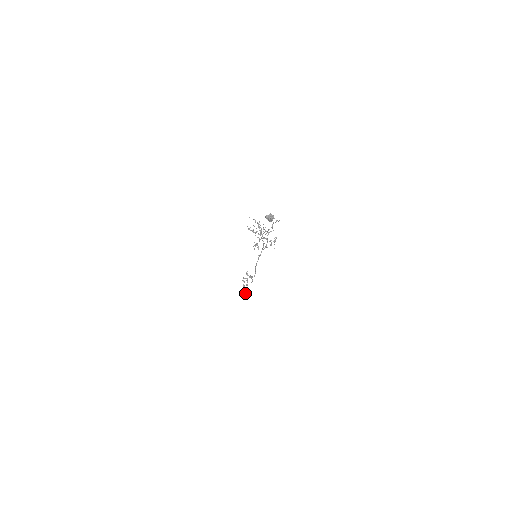
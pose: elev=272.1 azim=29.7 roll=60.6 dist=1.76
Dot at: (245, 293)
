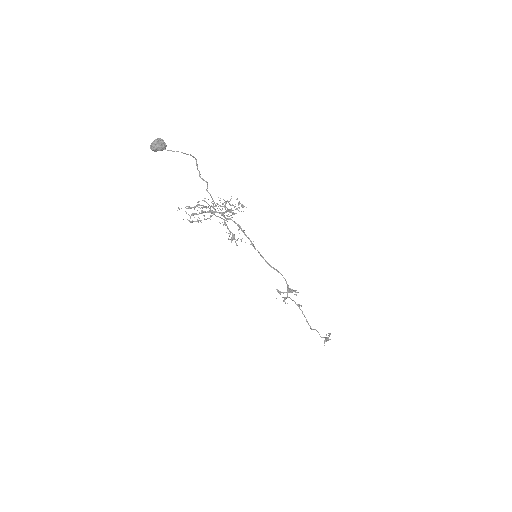
Dot at: (329, 336)
